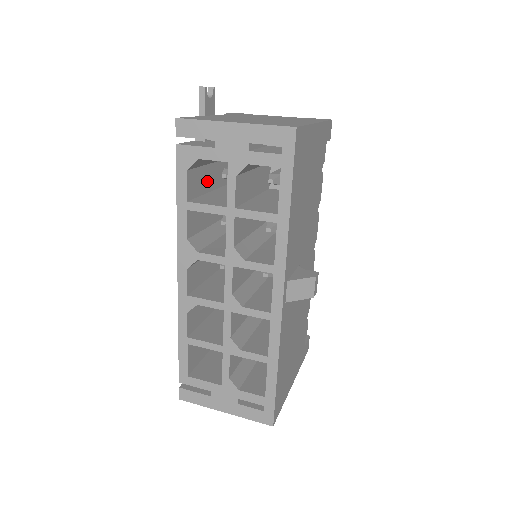
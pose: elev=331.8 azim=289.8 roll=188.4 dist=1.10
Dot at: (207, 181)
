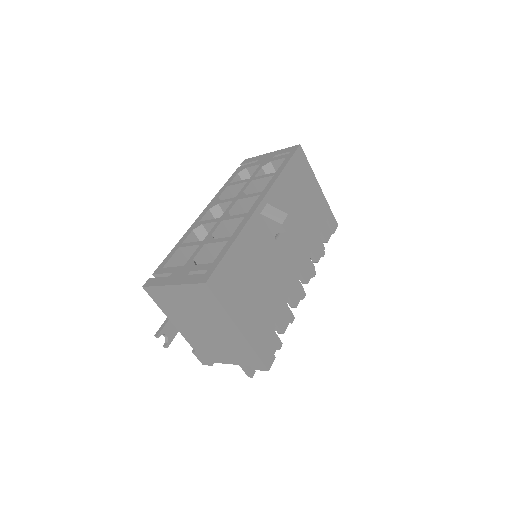
Dot at: occluded
